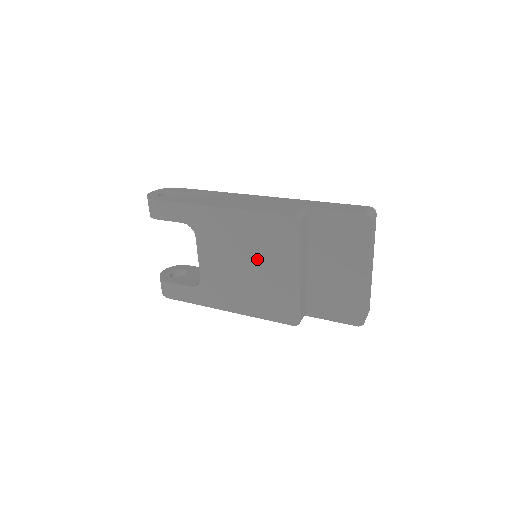
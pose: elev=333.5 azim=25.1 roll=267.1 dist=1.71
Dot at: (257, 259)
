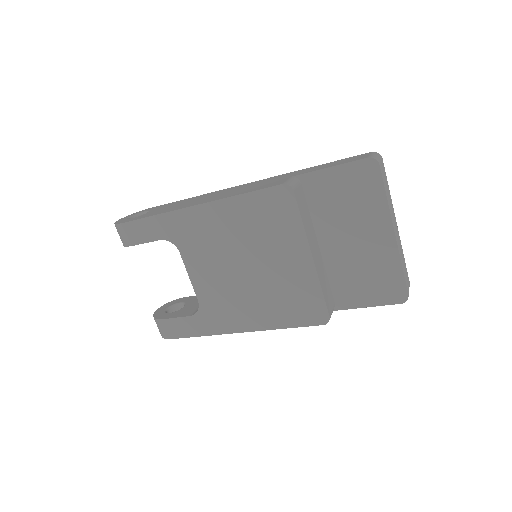
Dot at: (257, 254)
